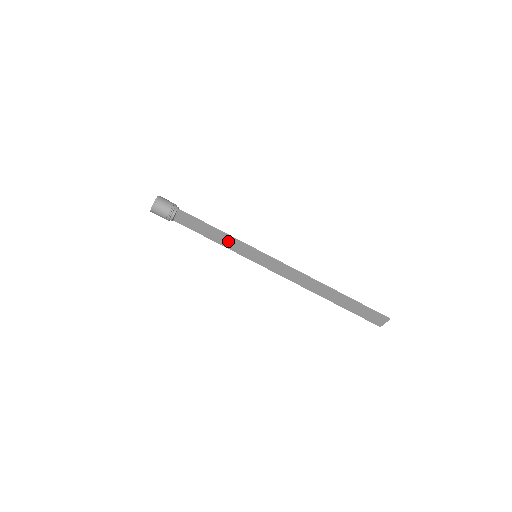
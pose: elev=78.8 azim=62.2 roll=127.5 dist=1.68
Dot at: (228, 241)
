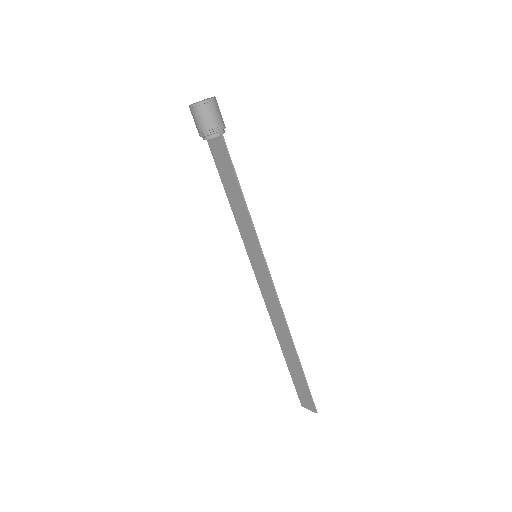
Dot at: (243, 217)
